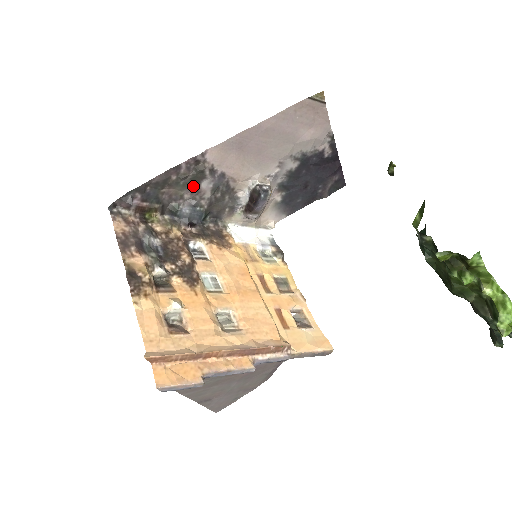
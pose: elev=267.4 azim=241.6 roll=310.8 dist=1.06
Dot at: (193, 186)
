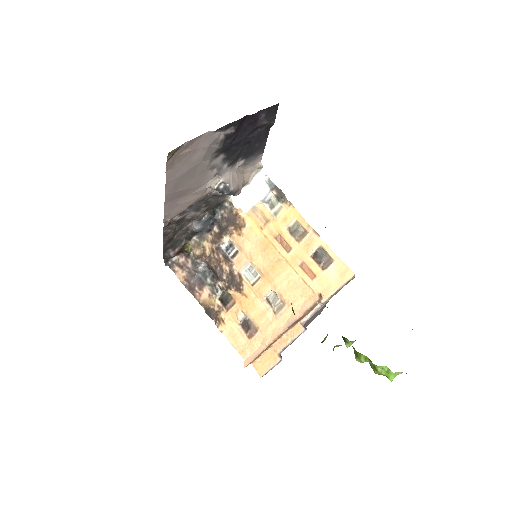
Dot at: (185, 222)
